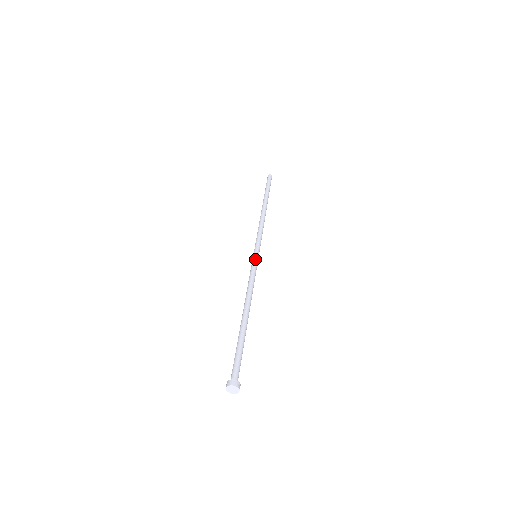
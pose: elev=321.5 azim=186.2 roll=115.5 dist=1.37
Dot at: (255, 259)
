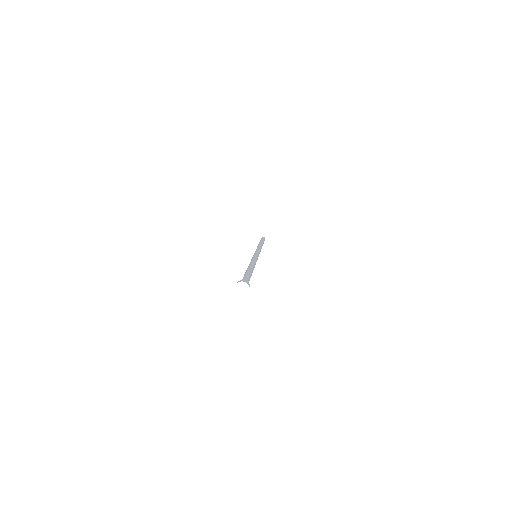
Dot at: (254, 255)
